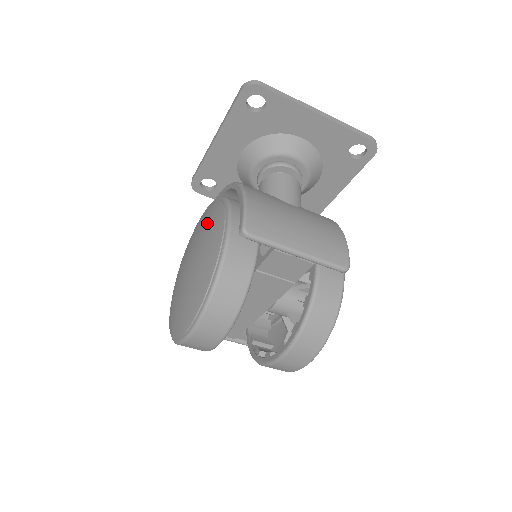
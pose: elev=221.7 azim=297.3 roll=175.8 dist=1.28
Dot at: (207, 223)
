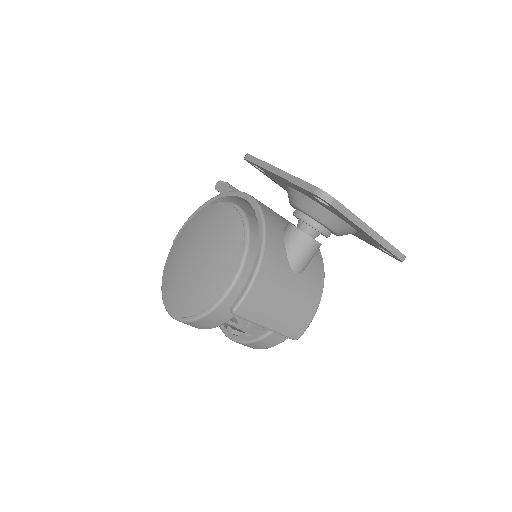
Dot at: (223, 251)
